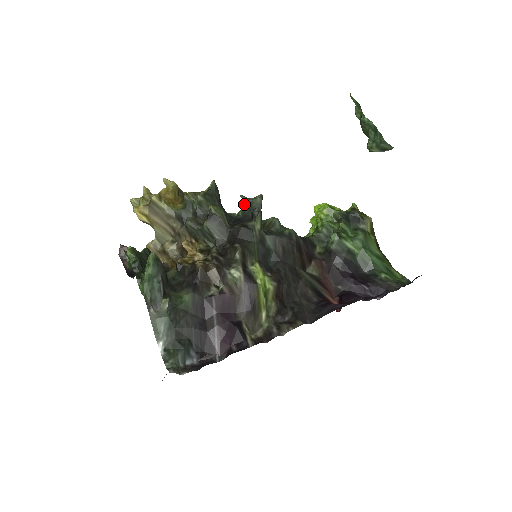
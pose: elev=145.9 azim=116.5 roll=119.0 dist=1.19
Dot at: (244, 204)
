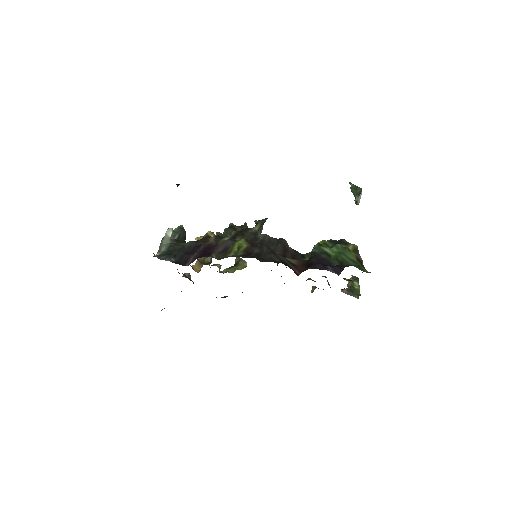
Dot at: occluded
